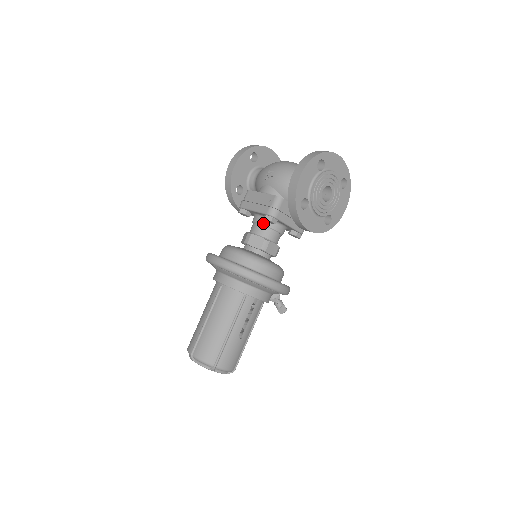
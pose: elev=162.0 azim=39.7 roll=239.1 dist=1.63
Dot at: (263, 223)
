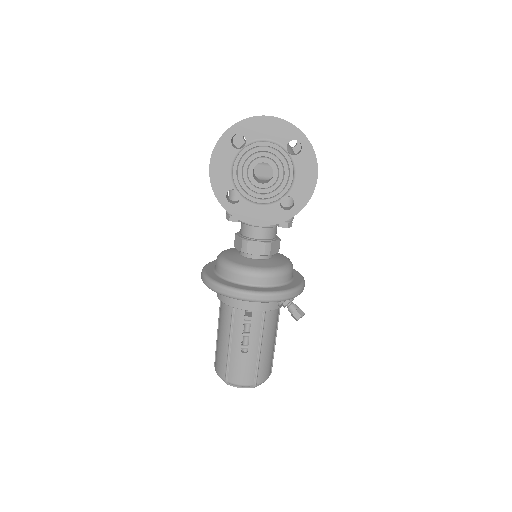
Dot at: occluded
